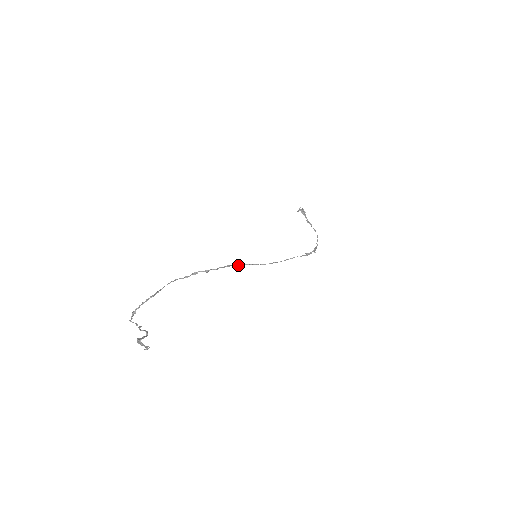
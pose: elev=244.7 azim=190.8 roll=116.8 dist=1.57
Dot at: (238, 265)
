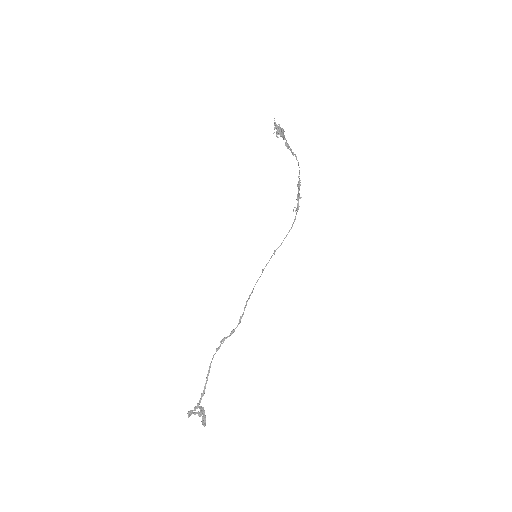
Dot at: occluded
